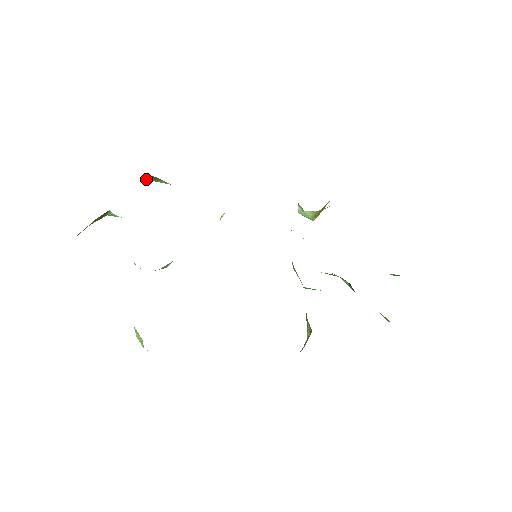
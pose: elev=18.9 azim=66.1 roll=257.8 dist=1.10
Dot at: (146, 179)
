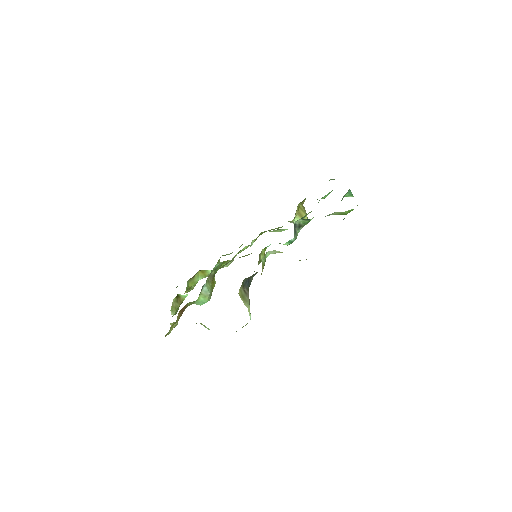
Dot at: (203, 277)
